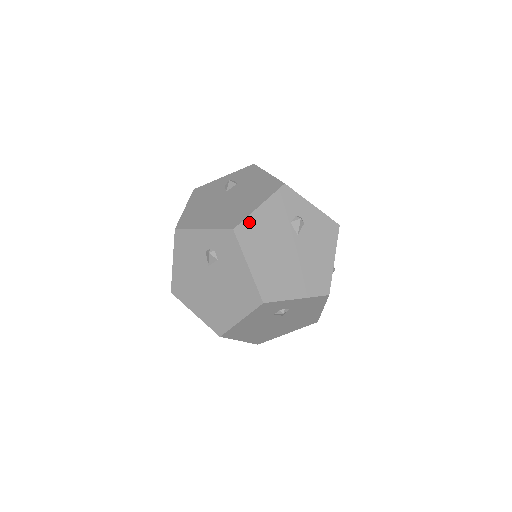
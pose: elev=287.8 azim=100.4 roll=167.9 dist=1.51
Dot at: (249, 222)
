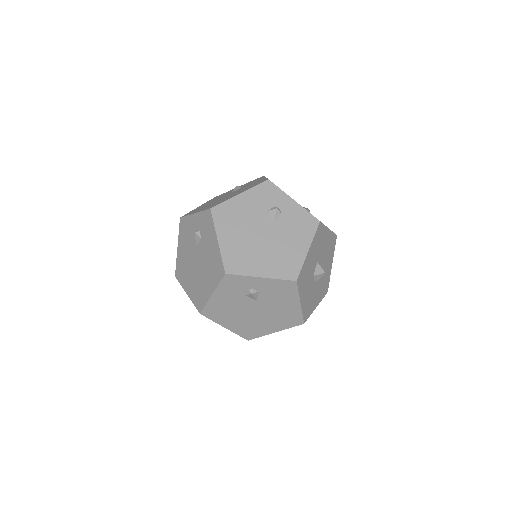
Dot at: (227, 205)
